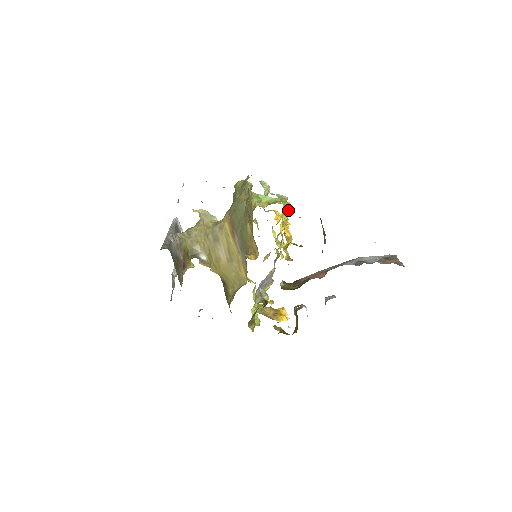
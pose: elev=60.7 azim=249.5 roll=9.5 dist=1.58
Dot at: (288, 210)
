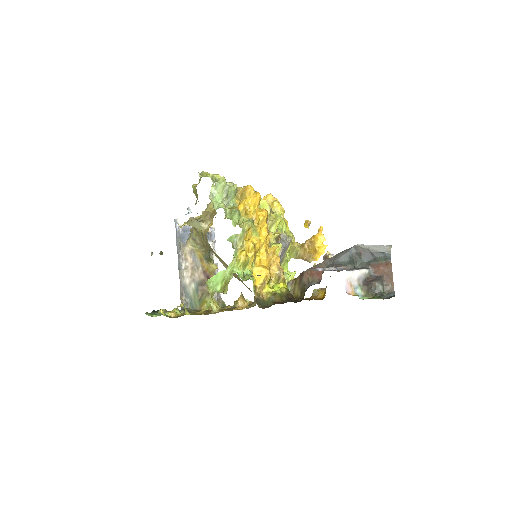
Dot at: (257, 211)
